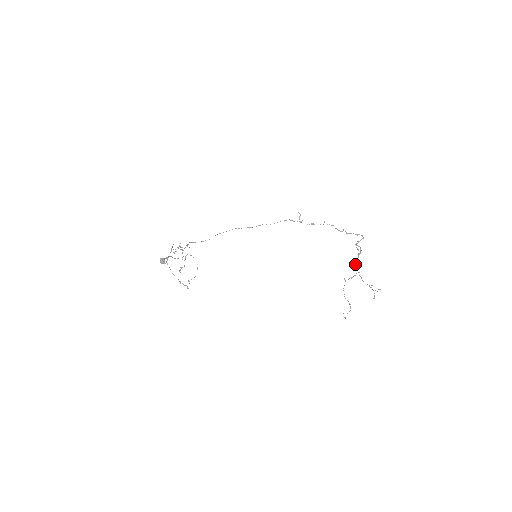
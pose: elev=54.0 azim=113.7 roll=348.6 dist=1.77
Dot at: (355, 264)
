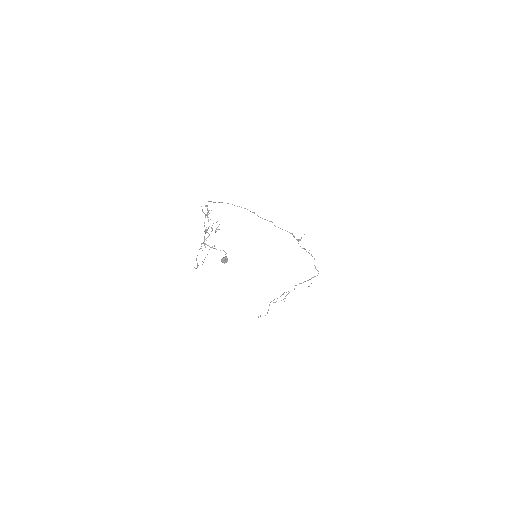
Dot at: occluded
